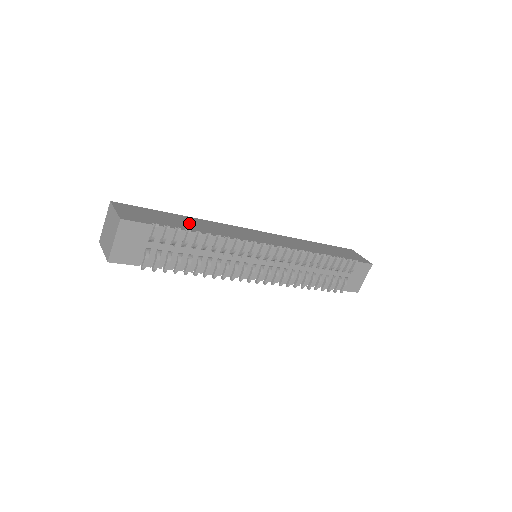
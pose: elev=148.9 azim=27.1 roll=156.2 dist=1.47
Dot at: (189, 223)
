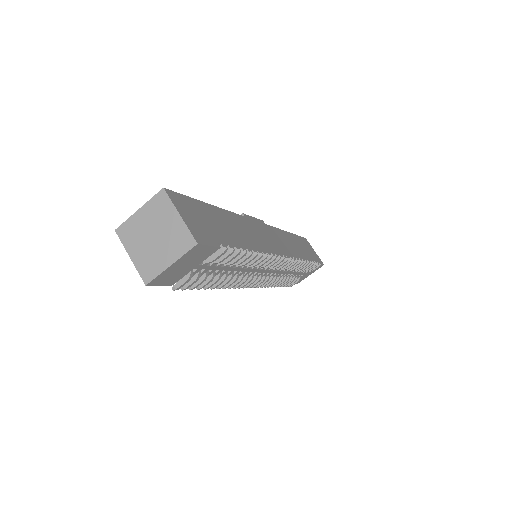
Dot at: (232, 228)
